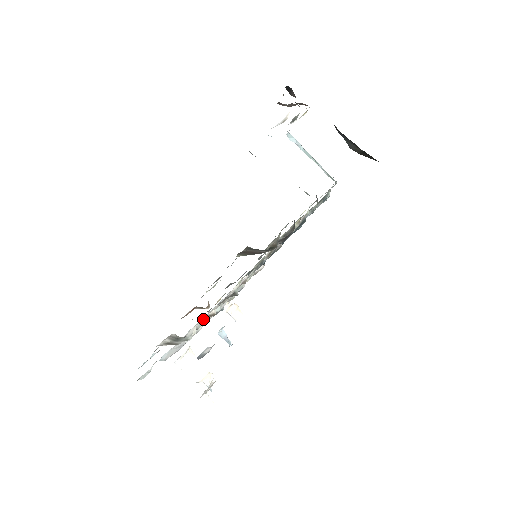
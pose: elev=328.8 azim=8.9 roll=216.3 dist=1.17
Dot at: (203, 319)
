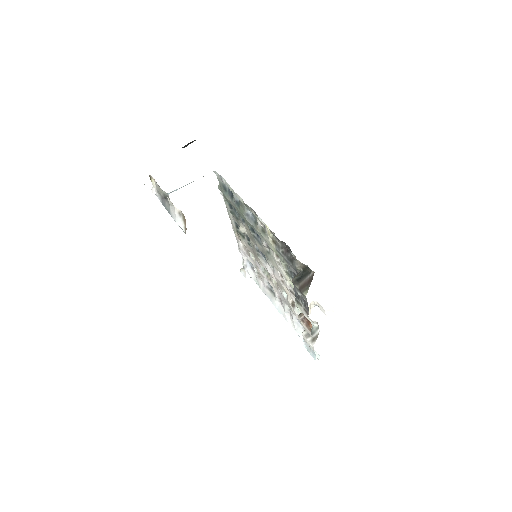
Dot at: (271, 299)
